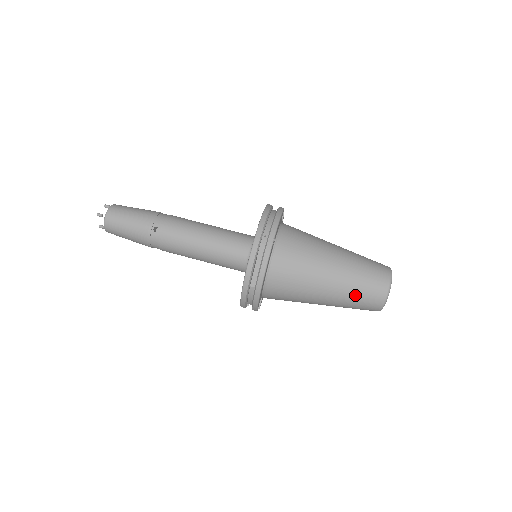
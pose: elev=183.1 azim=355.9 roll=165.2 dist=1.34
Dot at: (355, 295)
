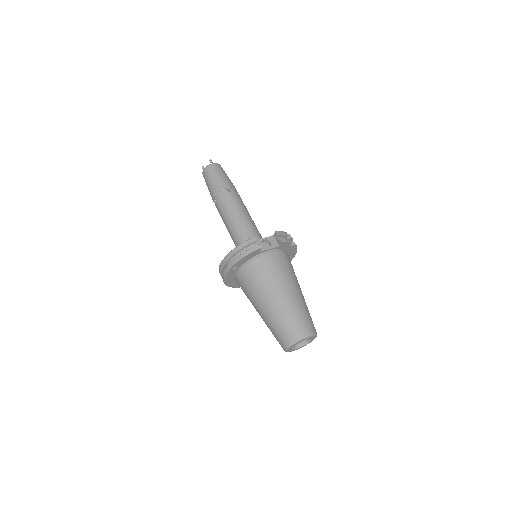
Dot at: occluded
